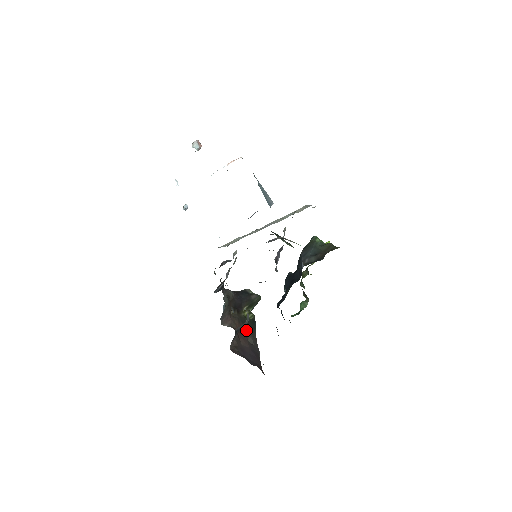
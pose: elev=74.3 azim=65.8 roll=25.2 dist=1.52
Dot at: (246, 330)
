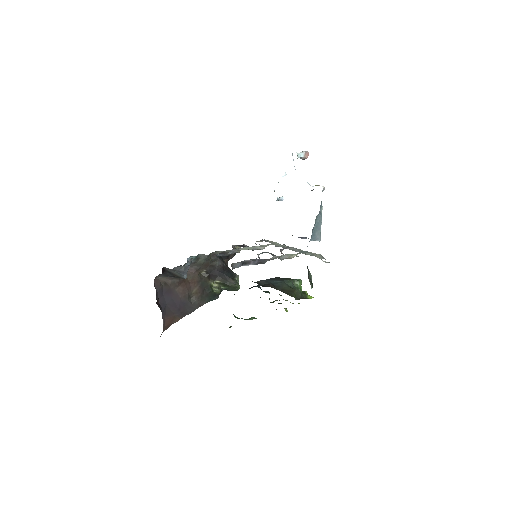
Dot at: (198, 291)
